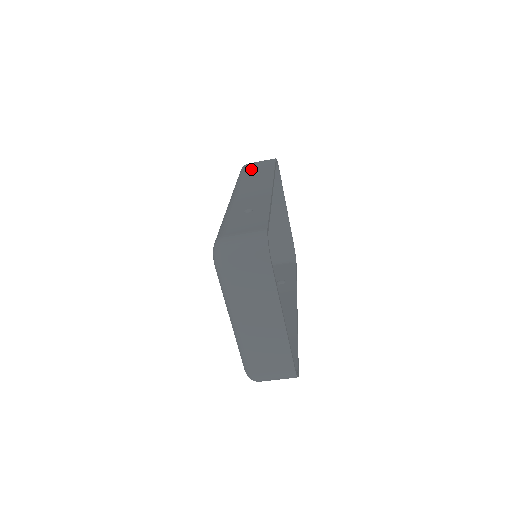
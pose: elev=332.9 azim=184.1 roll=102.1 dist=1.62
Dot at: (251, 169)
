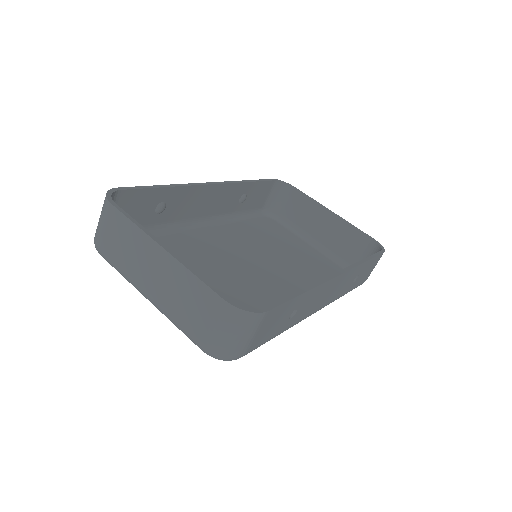
Dot at: occluded
